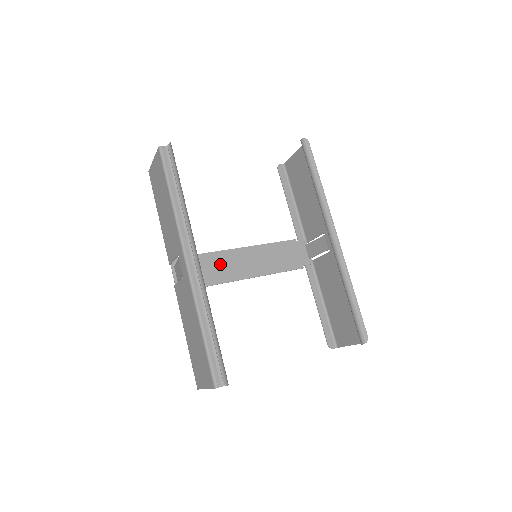
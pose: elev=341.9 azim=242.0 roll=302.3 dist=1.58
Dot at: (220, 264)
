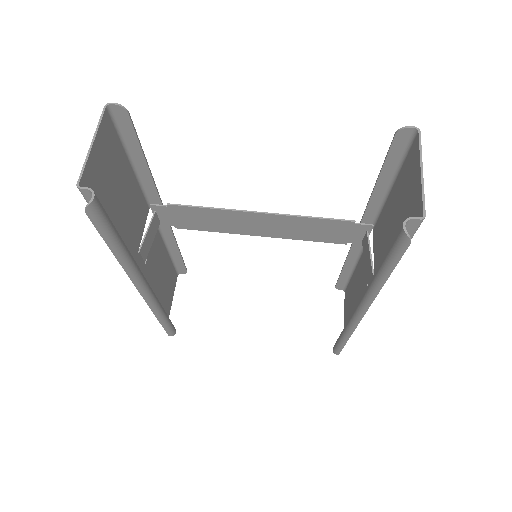
Dot at: (220, 219)
